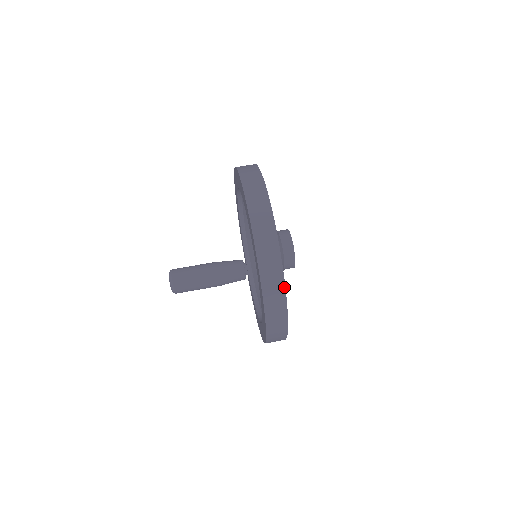
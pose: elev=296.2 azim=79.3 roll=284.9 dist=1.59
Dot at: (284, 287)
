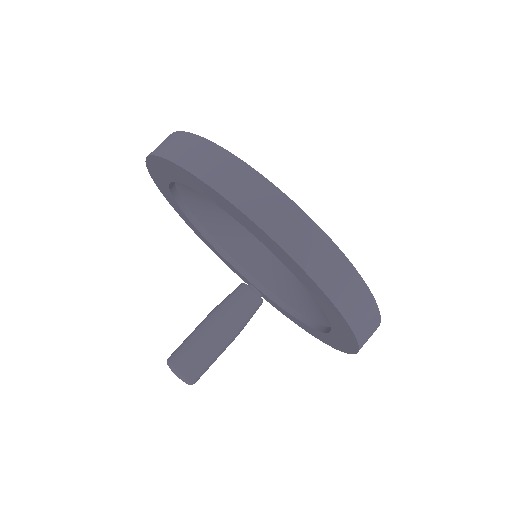
Dot at: (333, 245)
